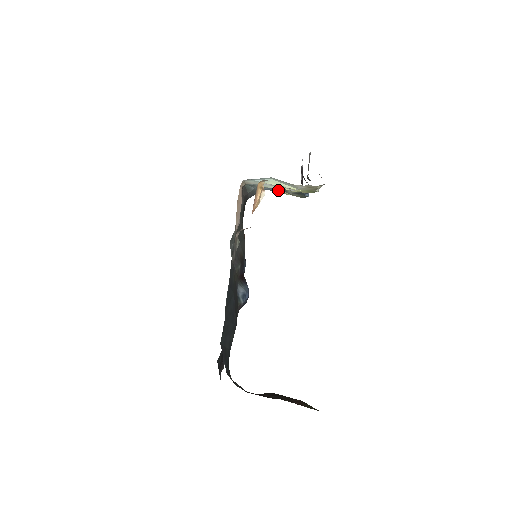
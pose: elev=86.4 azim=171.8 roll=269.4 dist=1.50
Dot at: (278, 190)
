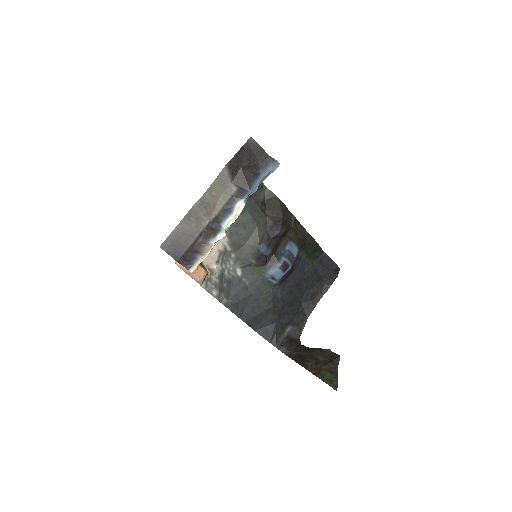
Dot at: occluded
